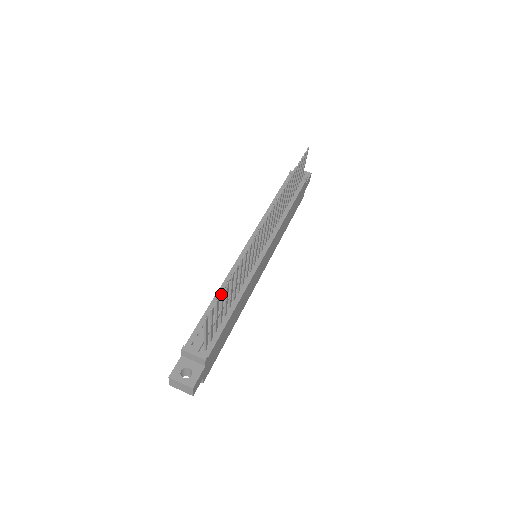
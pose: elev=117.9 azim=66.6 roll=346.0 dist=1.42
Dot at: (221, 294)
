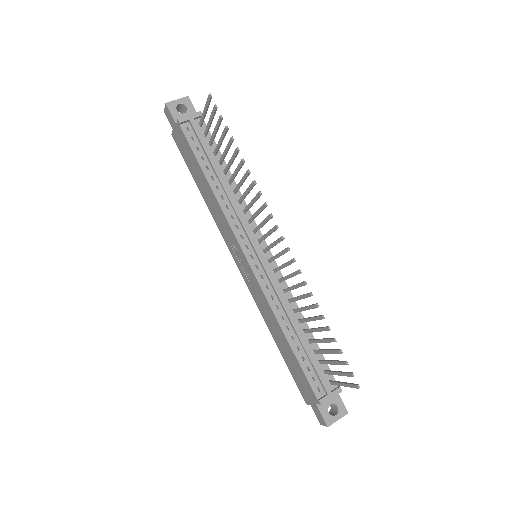
Dot at: occluded
